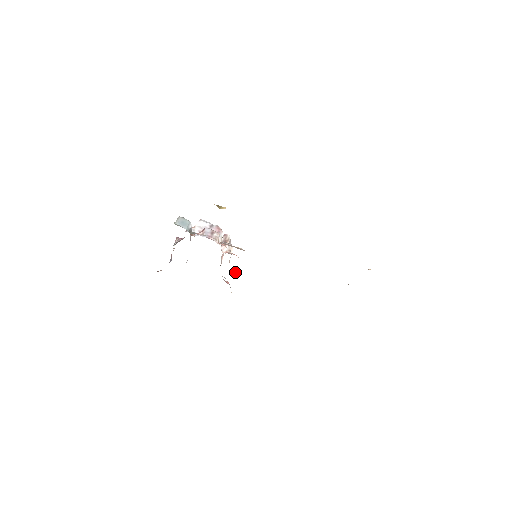
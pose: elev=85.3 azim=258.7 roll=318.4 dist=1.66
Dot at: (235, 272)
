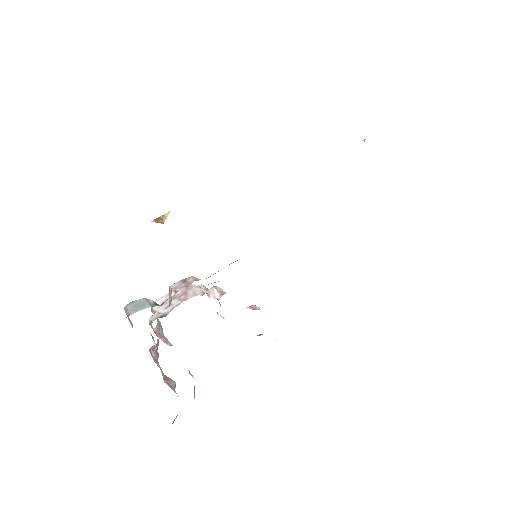
Dot at: (255, 307)
